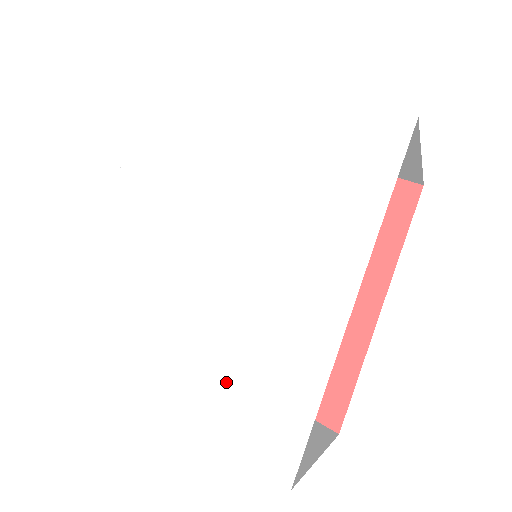
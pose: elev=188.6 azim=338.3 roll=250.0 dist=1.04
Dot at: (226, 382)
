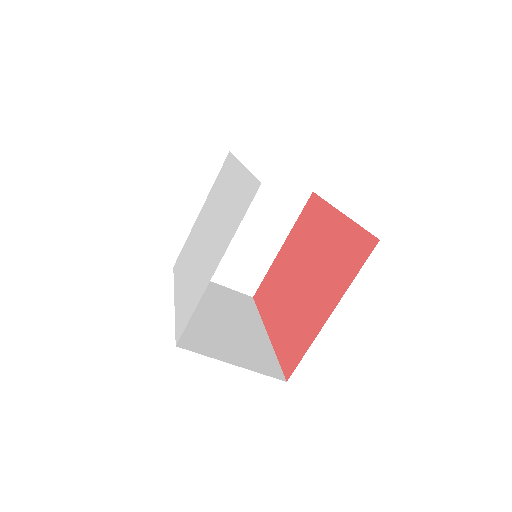
Dot at: (228, 227)
